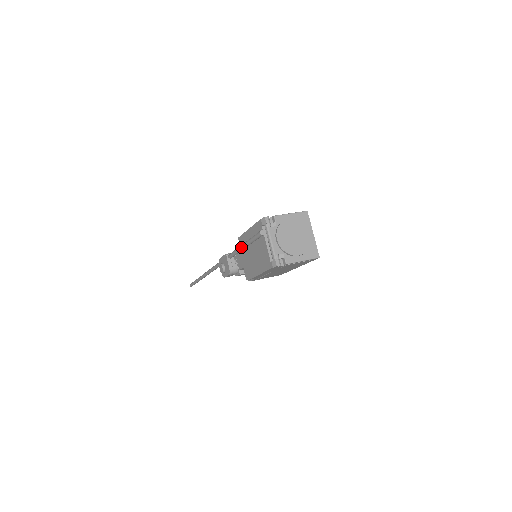
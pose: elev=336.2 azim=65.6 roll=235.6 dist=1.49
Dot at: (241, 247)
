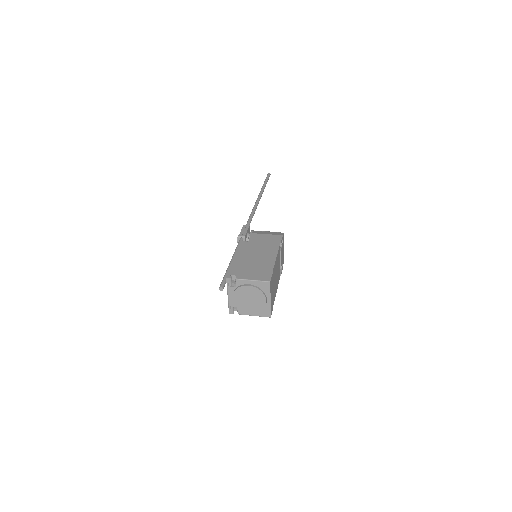
Dot at: (231, 260)
